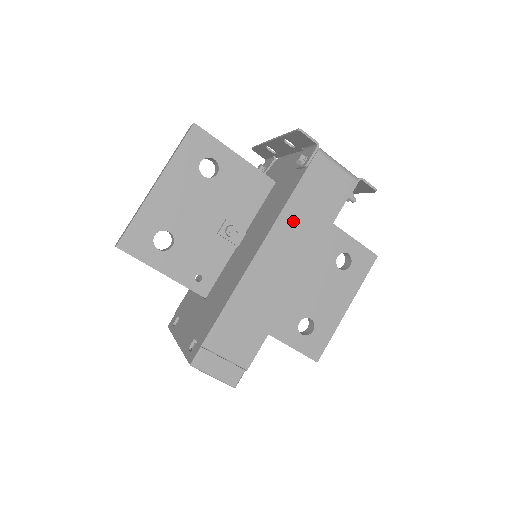
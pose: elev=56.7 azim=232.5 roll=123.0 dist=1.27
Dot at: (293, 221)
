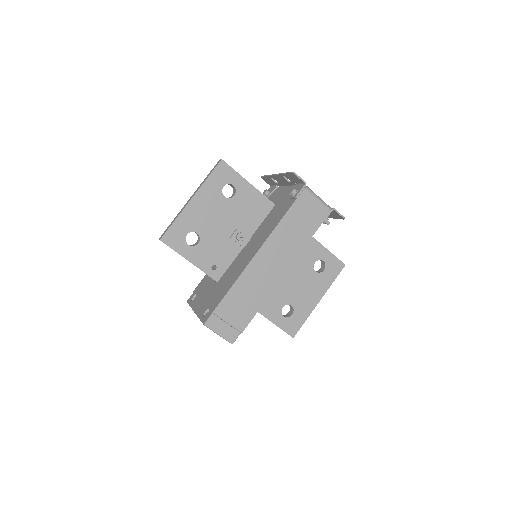
Dot at: (283, 234)
